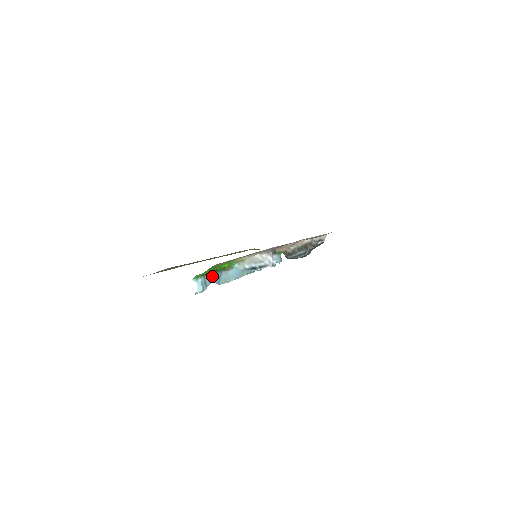
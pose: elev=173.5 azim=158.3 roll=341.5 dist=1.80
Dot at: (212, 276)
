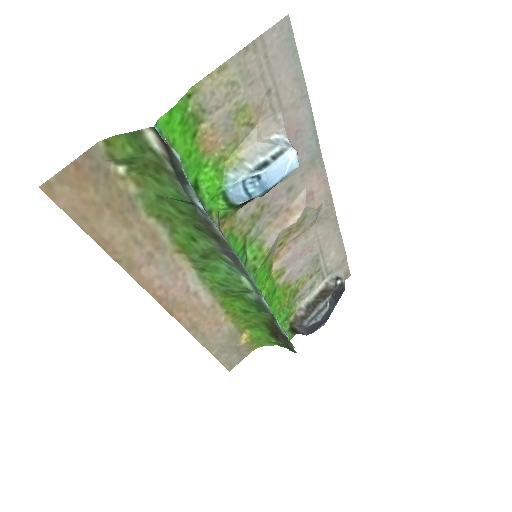
Dot at: occluded
